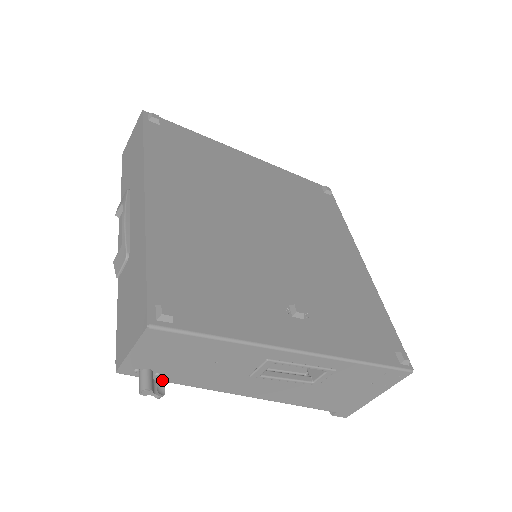
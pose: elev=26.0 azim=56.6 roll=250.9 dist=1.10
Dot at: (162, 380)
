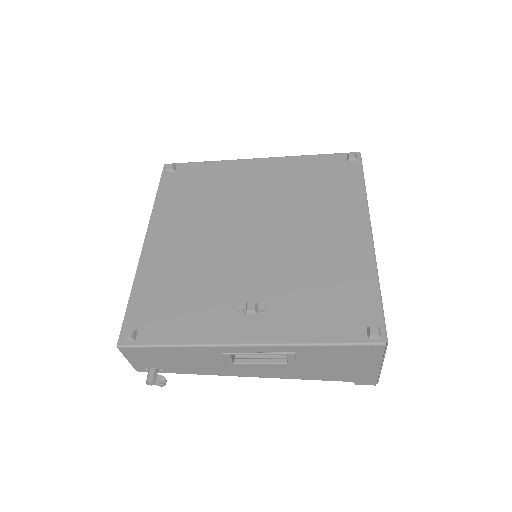
Dot at: occluded
